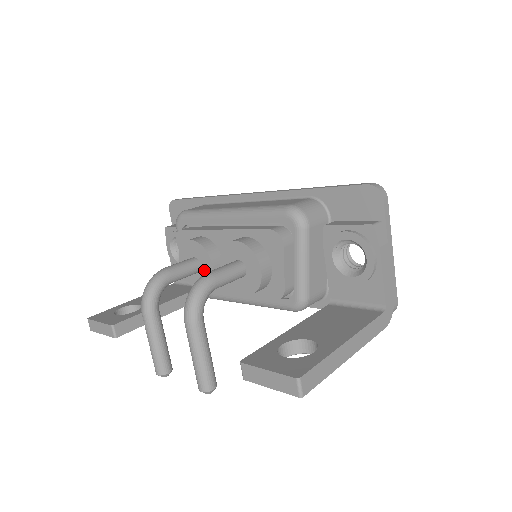
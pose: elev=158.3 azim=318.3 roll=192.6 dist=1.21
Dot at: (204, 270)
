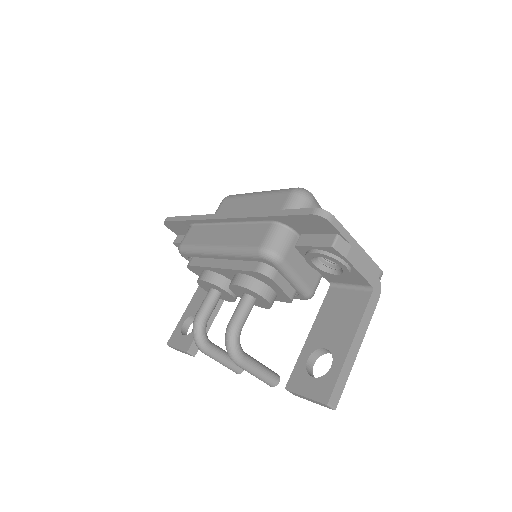
Dot at: (224, 294)
